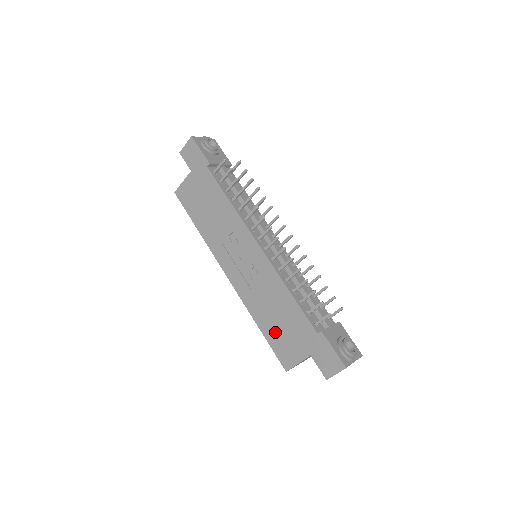
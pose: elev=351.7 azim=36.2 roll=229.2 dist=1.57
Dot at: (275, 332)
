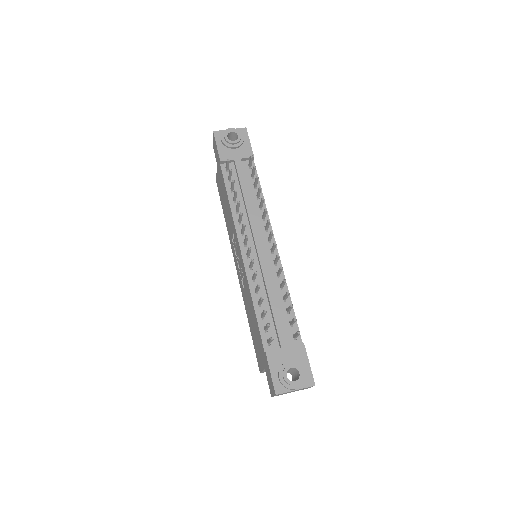
Dot at: (253, 335)
